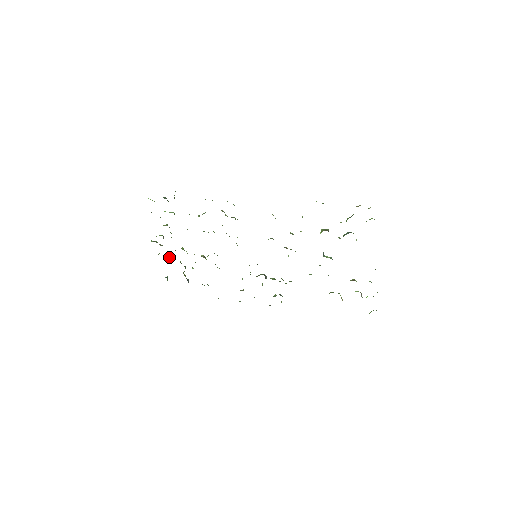
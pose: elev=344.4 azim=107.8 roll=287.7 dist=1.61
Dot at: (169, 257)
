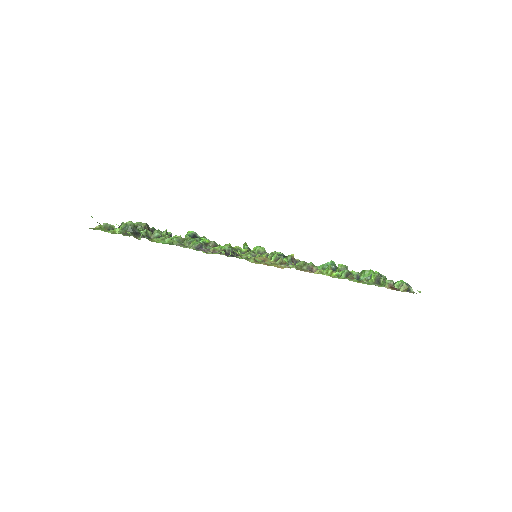
Dot at: (144, 227)
